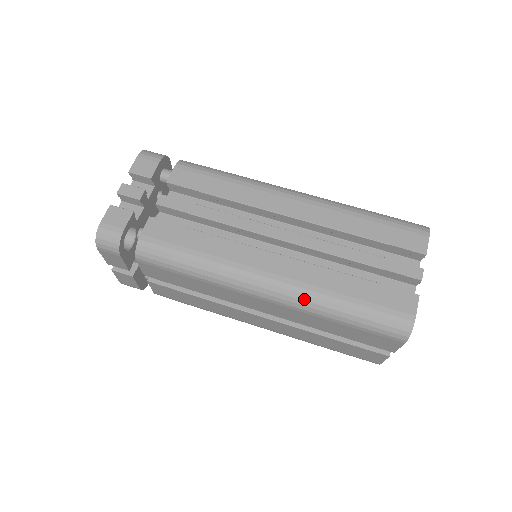
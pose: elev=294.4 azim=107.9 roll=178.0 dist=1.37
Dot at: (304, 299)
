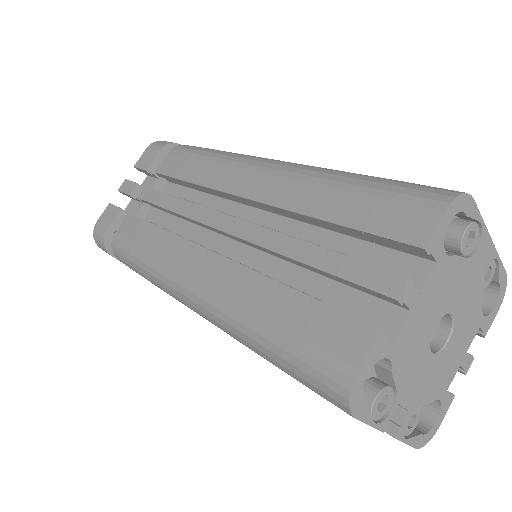
Dot at: (221, 317)
